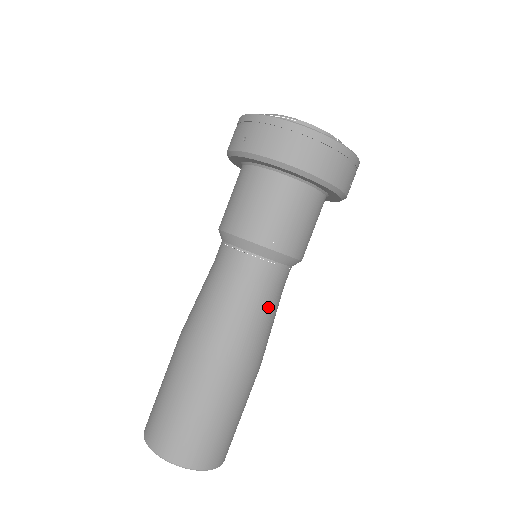
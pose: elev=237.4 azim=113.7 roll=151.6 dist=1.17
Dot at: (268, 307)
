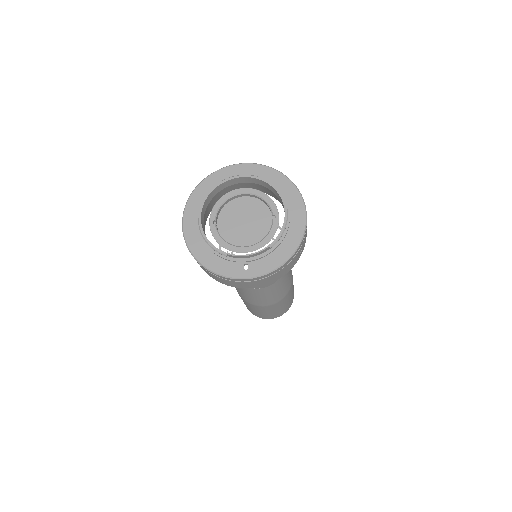
Dot at: (277, 287)
